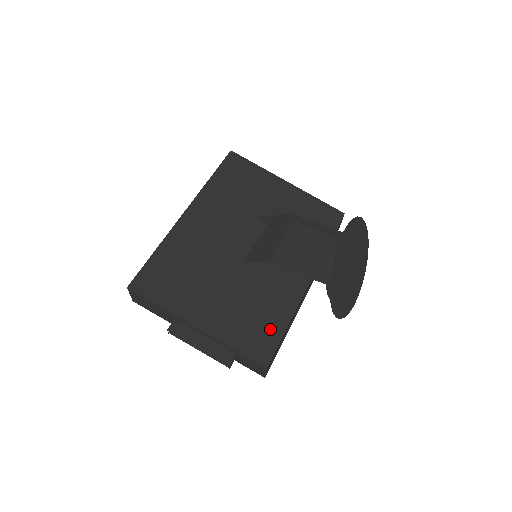
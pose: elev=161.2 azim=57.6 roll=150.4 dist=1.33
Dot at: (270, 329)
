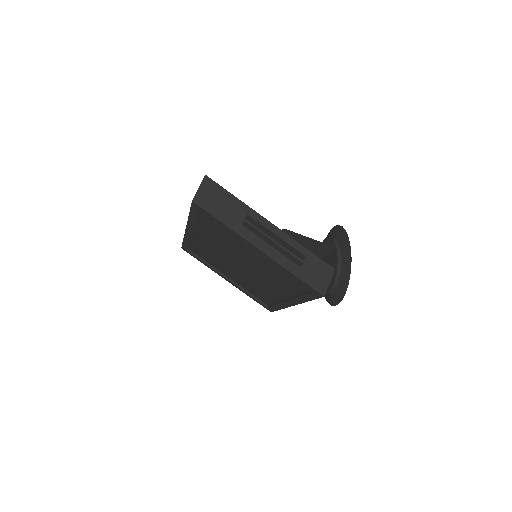
Dot at: occluded
